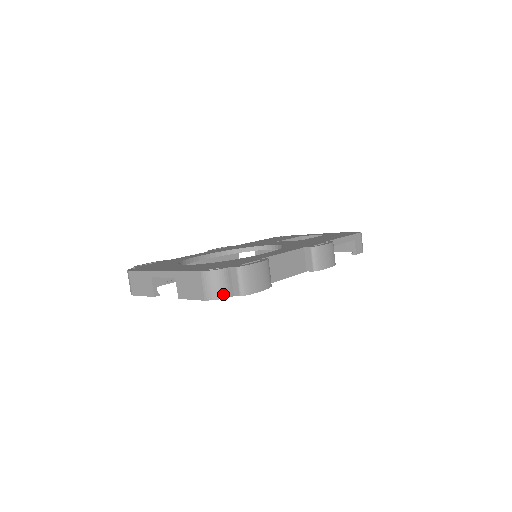
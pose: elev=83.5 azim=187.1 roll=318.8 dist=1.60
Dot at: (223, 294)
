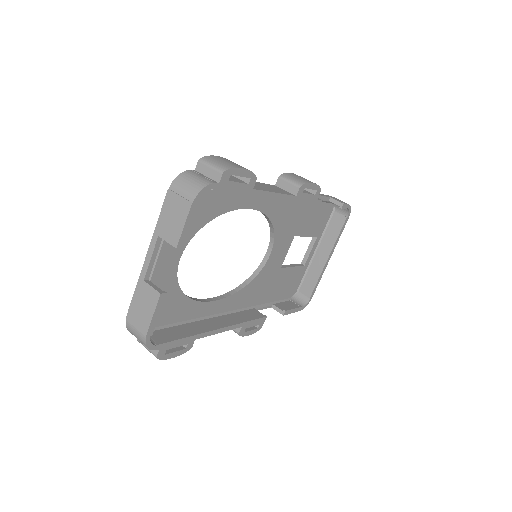
Dot at: (205, 183)
